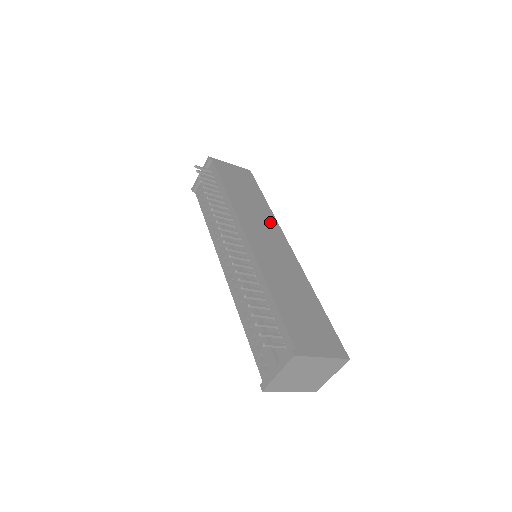
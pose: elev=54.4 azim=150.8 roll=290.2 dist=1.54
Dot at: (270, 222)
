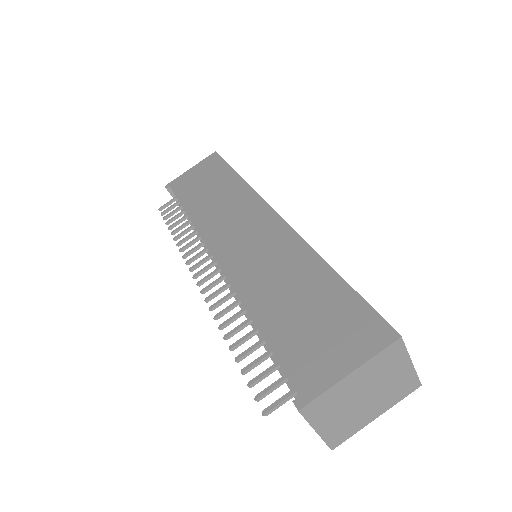
Dot at: (245, 202)
